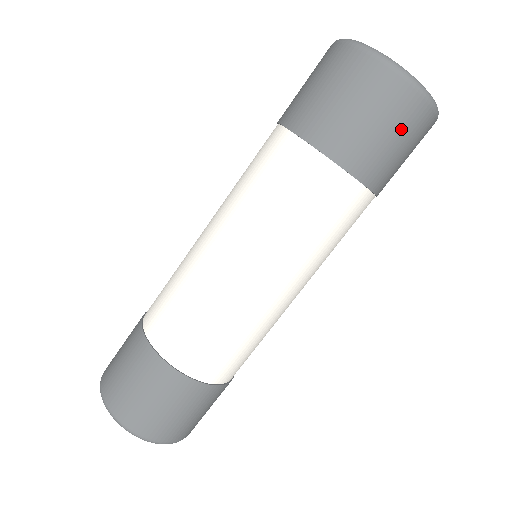
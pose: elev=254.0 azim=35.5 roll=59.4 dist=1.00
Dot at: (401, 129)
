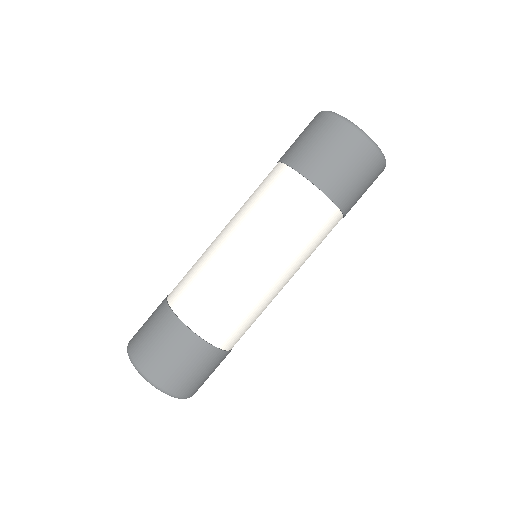
Dot at: (347, 156)
